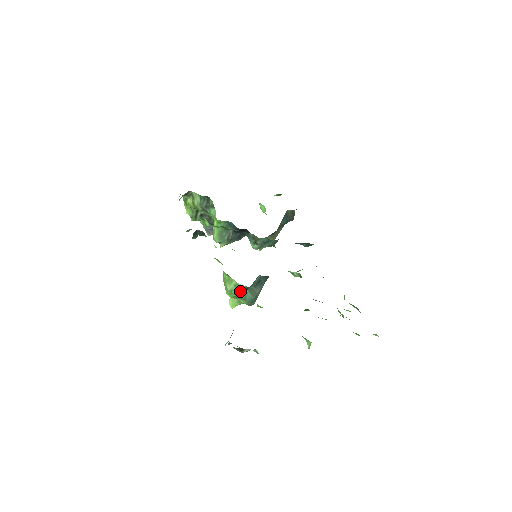
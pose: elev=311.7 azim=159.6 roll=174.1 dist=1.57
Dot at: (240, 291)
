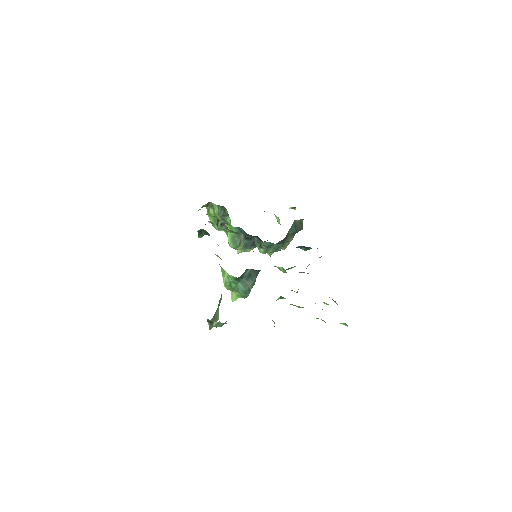
Dot at: (233, 282)
